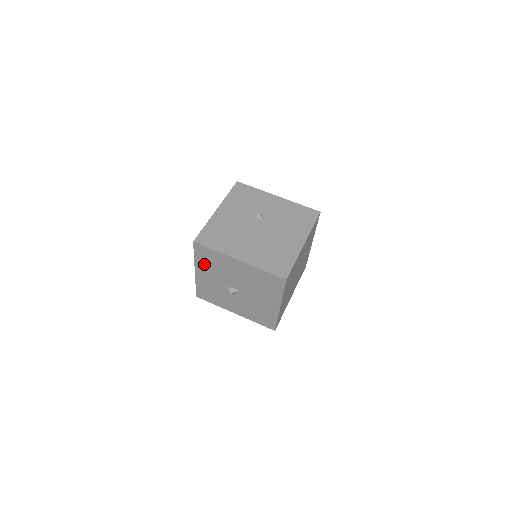
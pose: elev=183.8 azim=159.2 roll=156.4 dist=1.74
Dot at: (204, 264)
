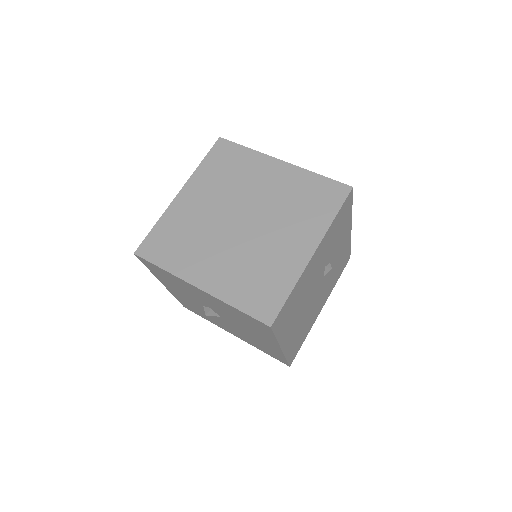
Dot at: (230, 310)
